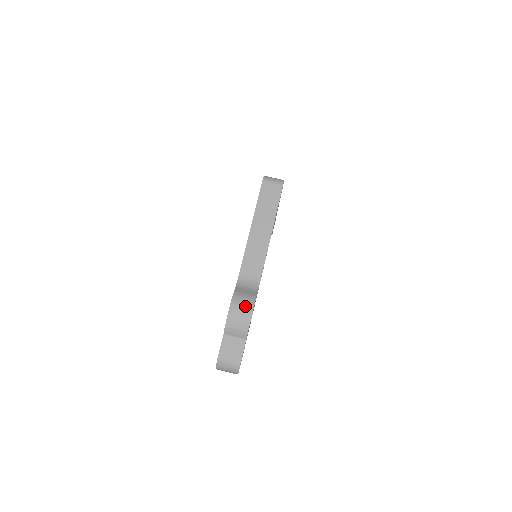
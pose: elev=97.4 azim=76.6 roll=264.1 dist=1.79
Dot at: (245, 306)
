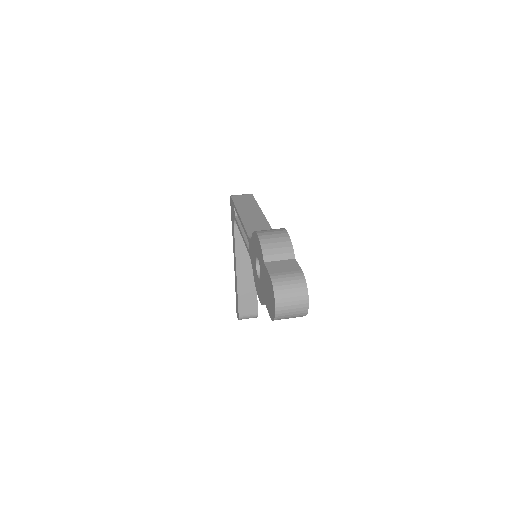
Dot at: (274, 230)
